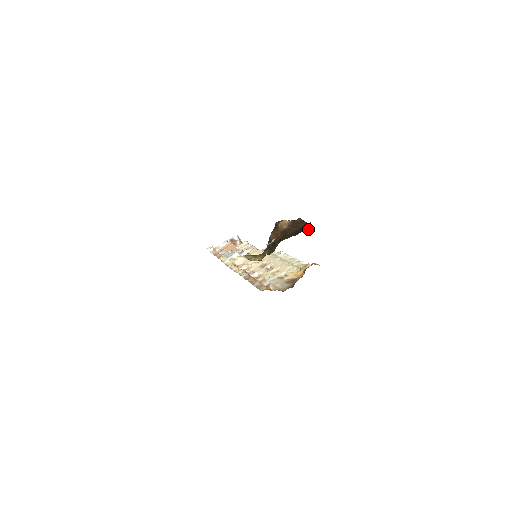
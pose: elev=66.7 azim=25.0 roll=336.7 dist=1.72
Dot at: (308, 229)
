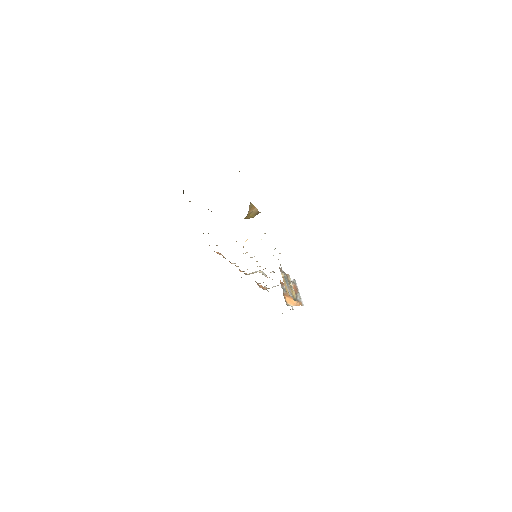
Dot at: occluded
